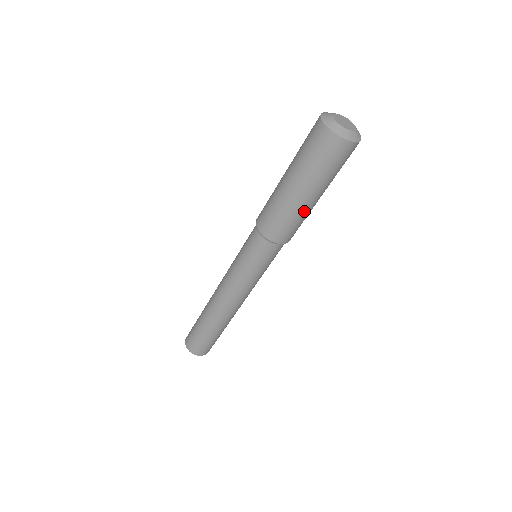
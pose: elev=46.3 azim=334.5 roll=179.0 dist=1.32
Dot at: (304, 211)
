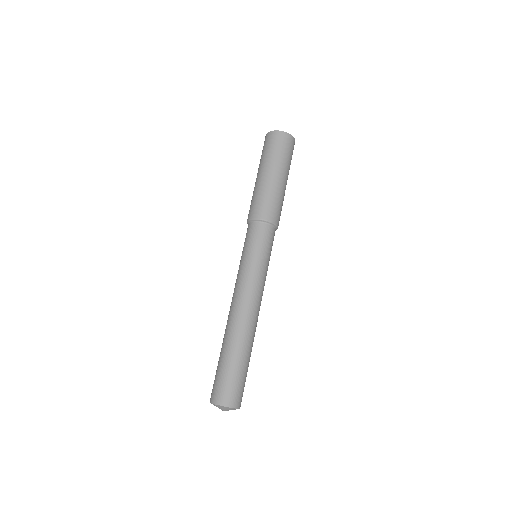
Dot at: (282, 191)
